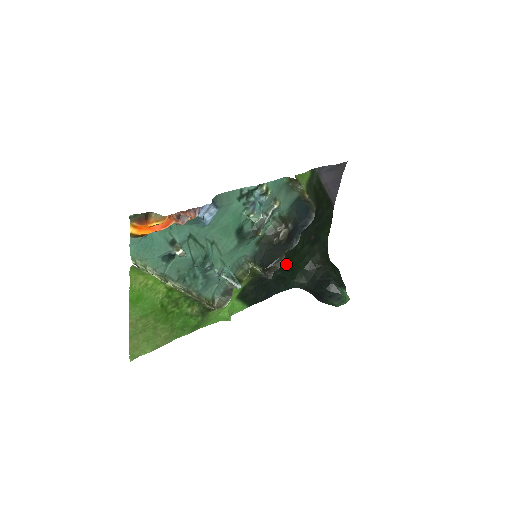
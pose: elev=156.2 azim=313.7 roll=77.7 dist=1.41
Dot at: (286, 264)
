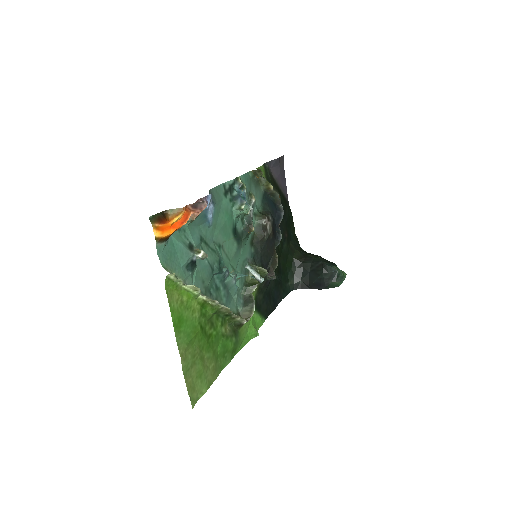
Dot at: (277, 266)
